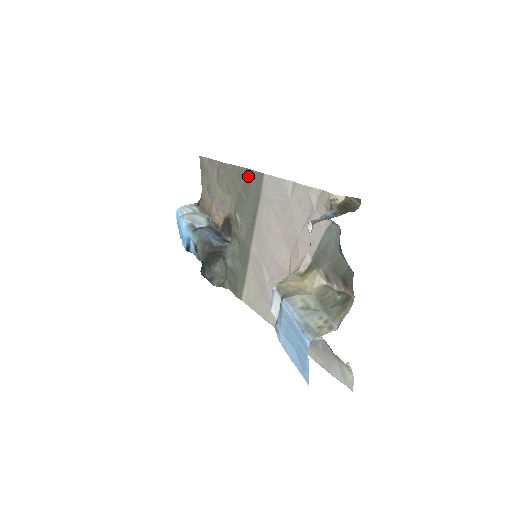
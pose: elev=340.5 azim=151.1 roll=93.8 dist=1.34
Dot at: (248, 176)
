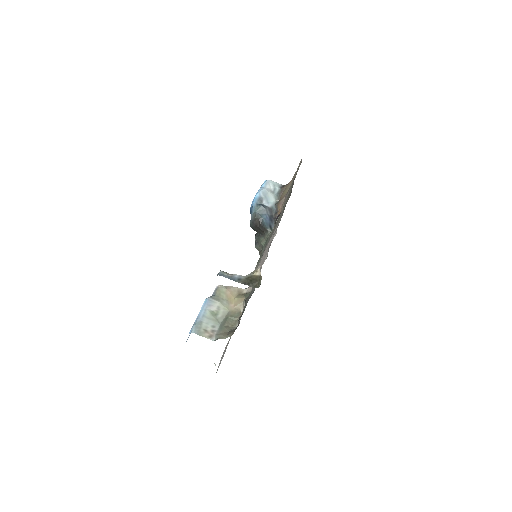
Dot at: occluded
